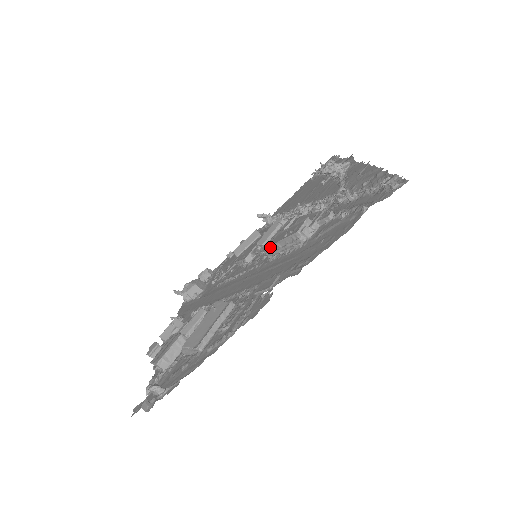
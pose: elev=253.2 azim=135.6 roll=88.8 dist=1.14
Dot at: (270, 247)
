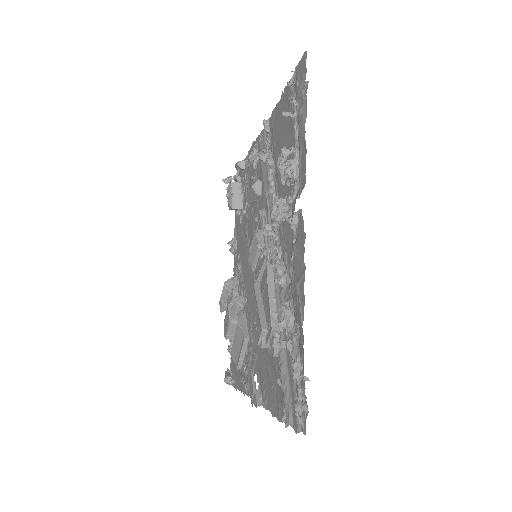
Dot at: (252, 307)
